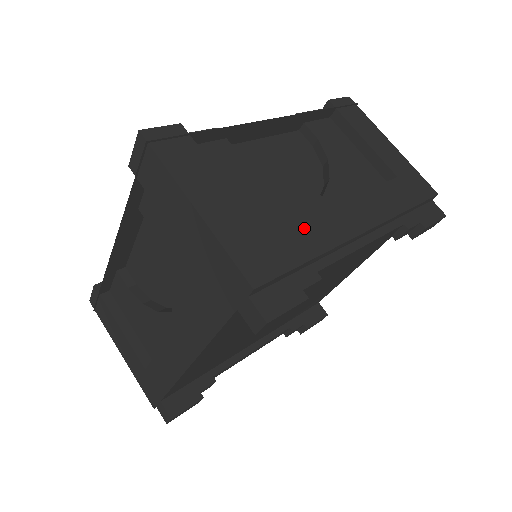
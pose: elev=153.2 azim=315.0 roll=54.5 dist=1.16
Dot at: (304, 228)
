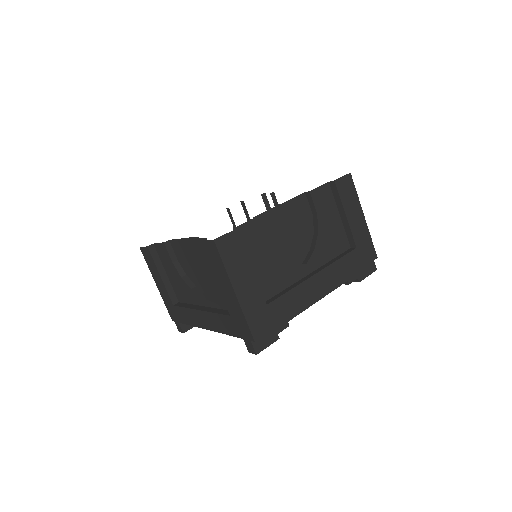
Dot at: (289, 299)
